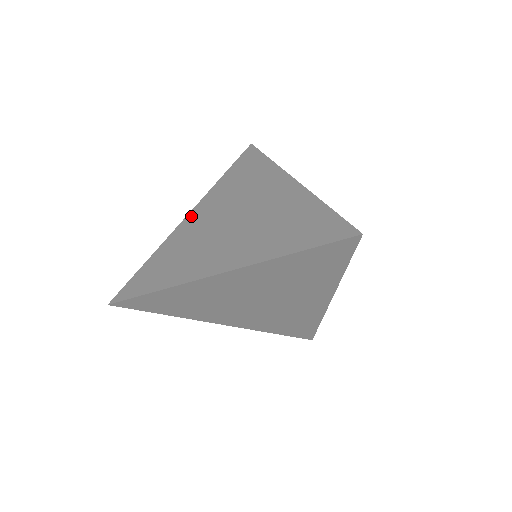
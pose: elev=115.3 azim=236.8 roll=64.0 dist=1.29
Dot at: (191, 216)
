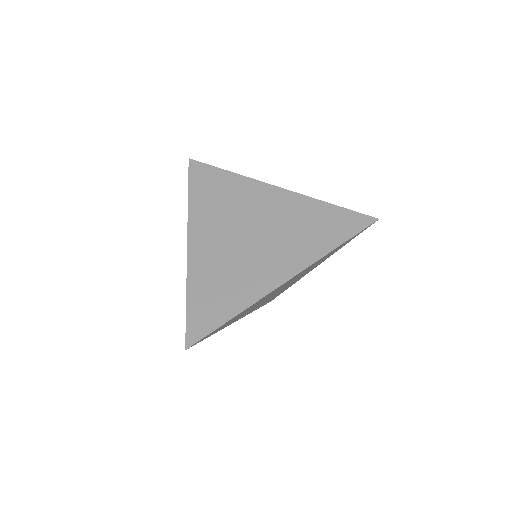
Dot at: occluded
